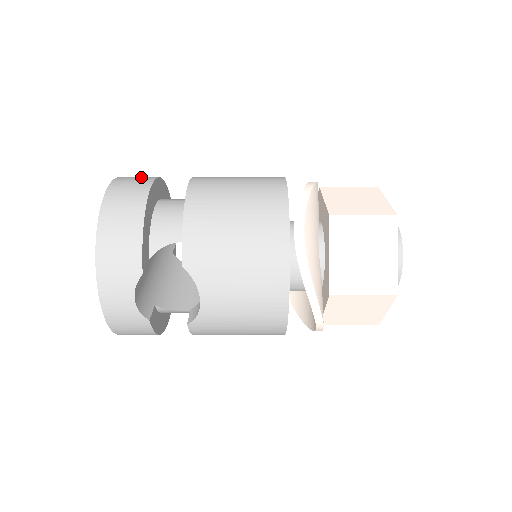
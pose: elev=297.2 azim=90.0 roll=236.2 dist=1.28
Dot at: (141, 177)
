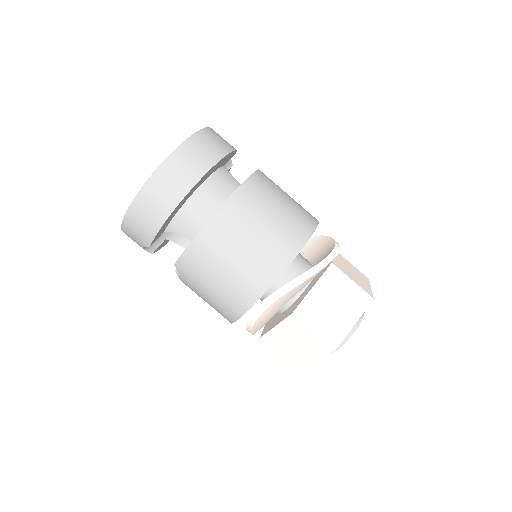
Dot at: (197, 160)
